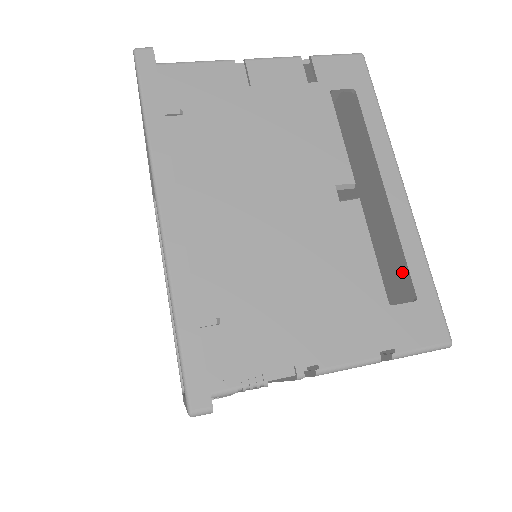
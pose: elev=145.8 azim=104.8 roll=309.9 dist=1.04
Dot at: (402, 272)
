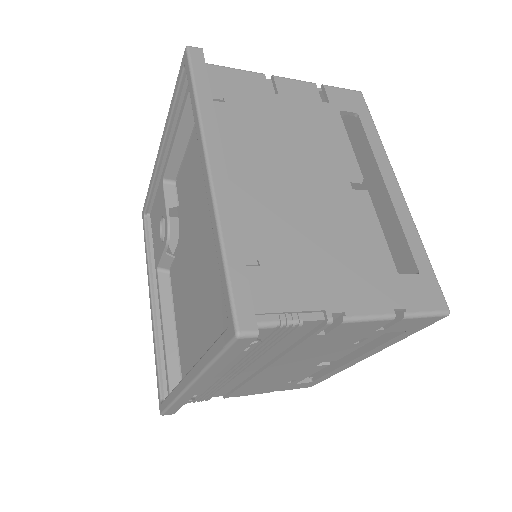
Dot at: (397, 262)
